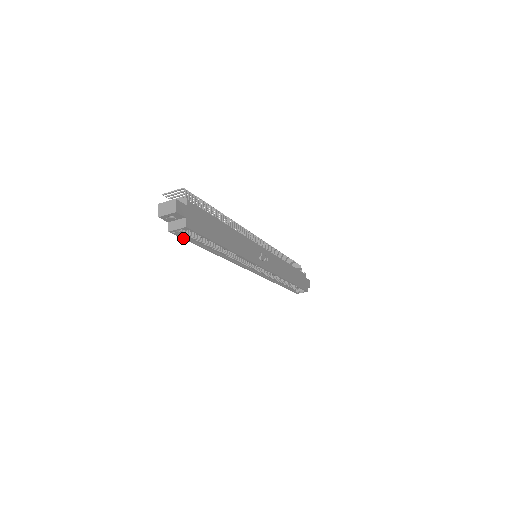
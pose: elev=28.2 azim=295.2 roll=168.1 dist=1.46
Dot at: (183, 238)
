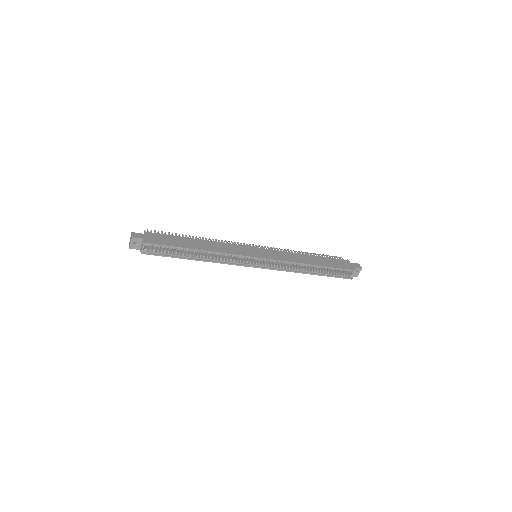
Dot at: (157, 255)
